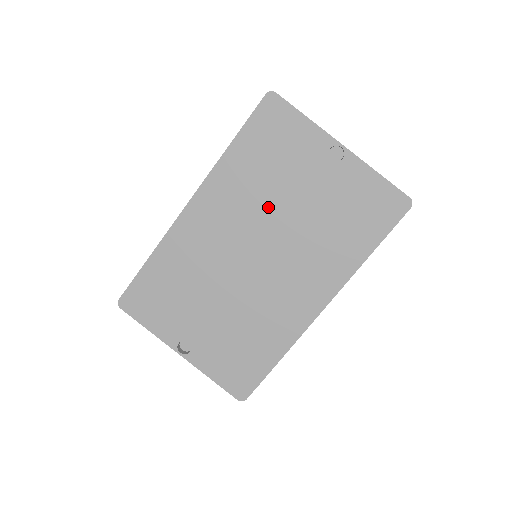
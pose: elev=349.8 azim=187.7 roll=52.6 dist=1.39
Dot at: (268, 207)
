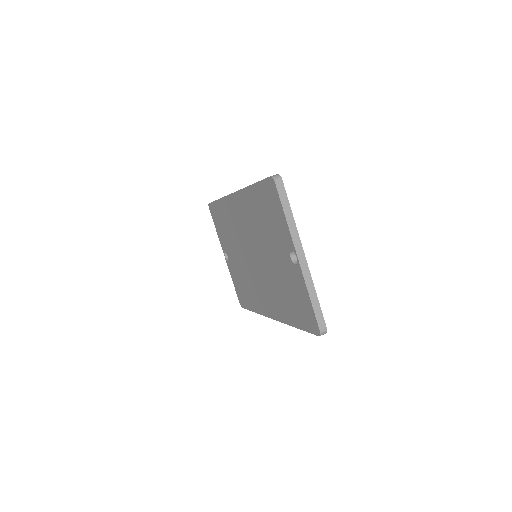
Dot at: (261, 241)
